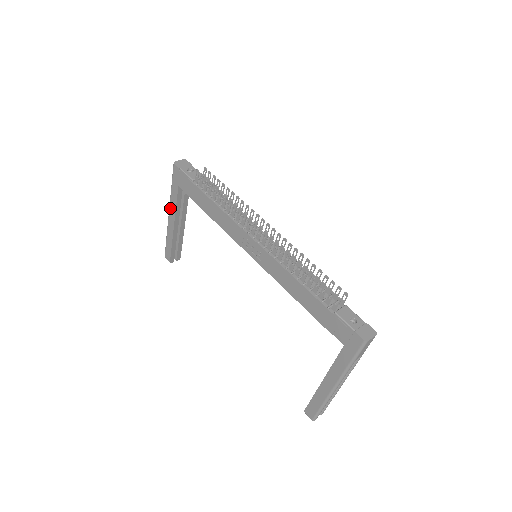
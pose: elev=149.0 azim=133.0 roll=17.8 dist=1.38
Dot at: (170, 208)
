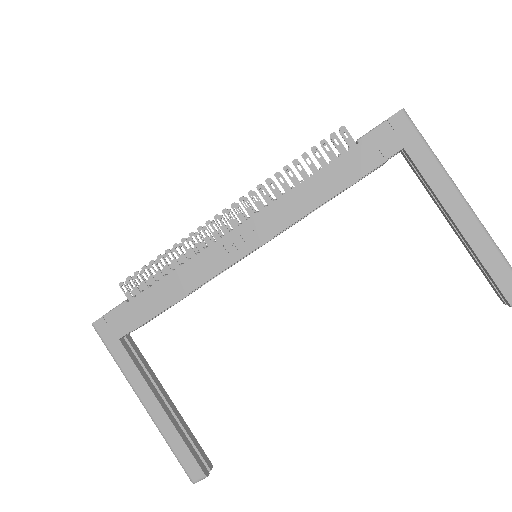
Dot at: (136, 390)
